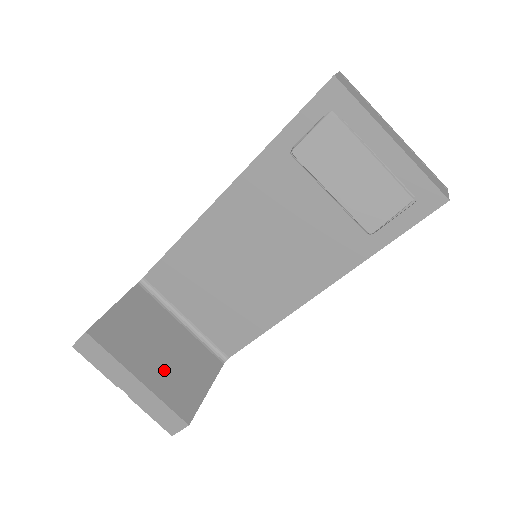
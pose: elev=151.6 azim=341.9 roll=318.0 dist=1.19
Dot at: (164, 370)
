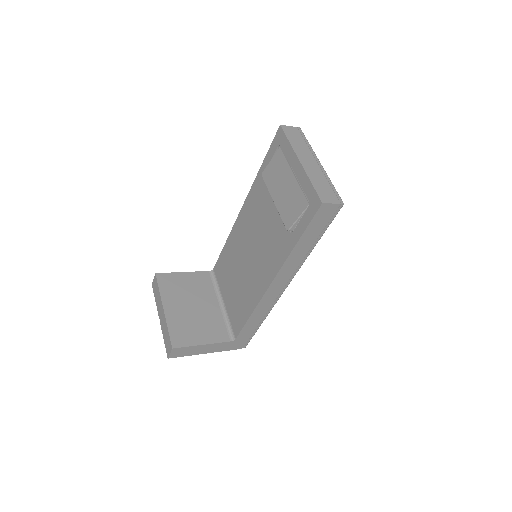
Dot at: (184, 316)
